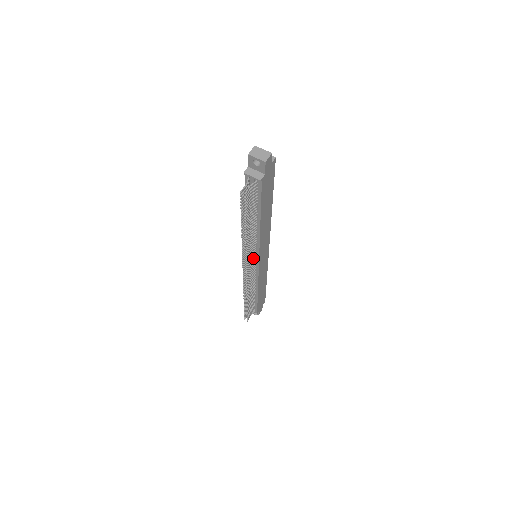
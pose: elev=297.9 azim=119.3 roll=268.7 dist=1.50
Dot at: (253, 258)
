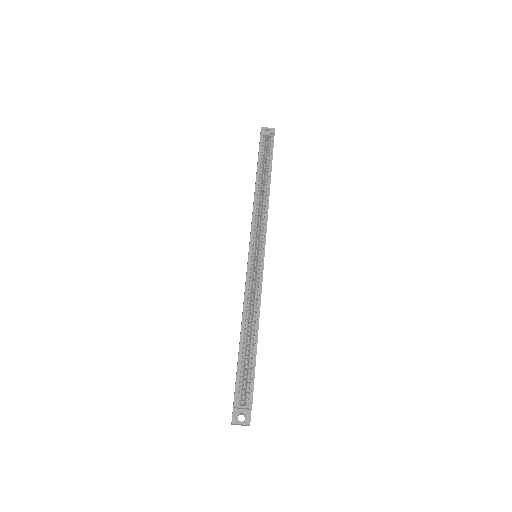
Dot at: occluded
